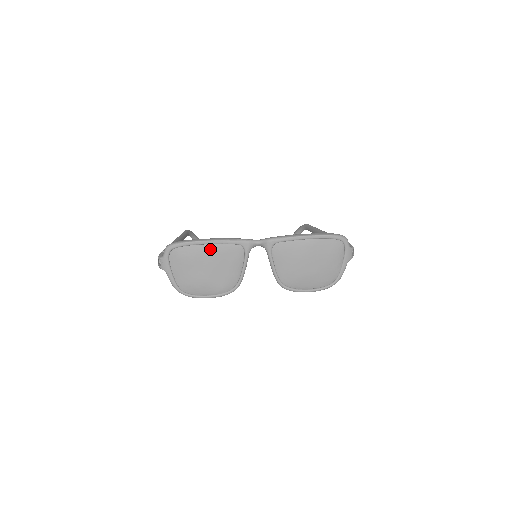
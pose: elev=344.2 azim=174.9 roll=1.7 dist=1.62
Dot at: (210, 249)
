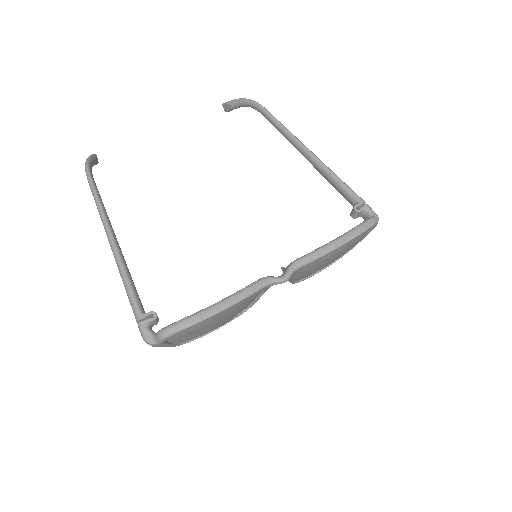
Dot at: (223, 312)
